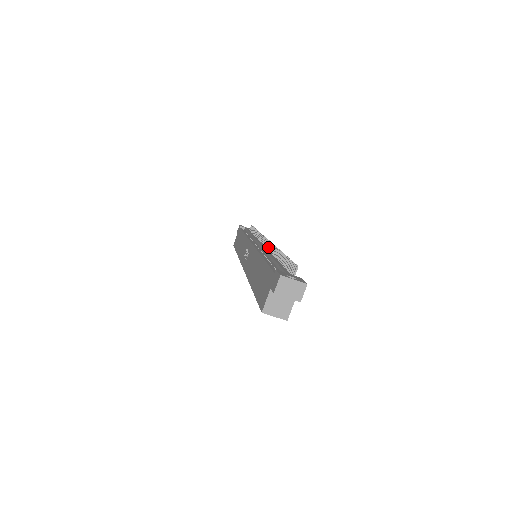
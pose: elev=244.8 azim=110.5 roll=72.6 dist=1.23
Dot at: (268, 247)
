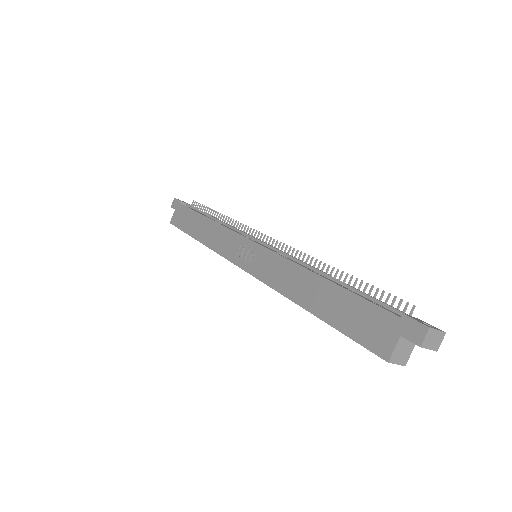
Dot at: (285, 251)
